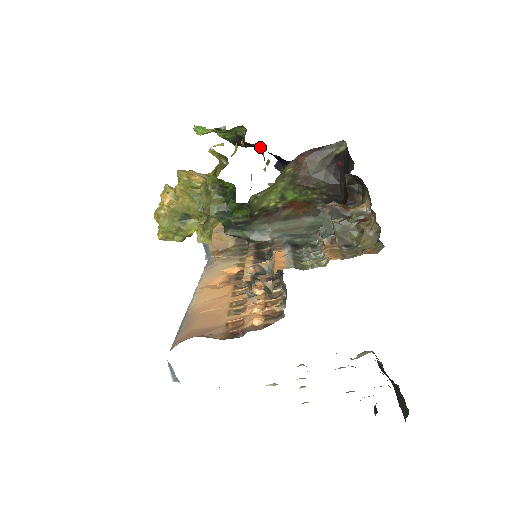
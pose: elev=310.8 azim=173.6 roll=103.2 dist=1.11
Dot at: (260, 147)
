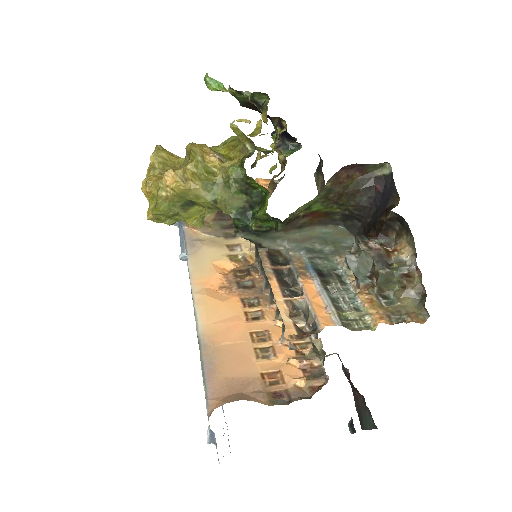
Dot at: (275, 121)
